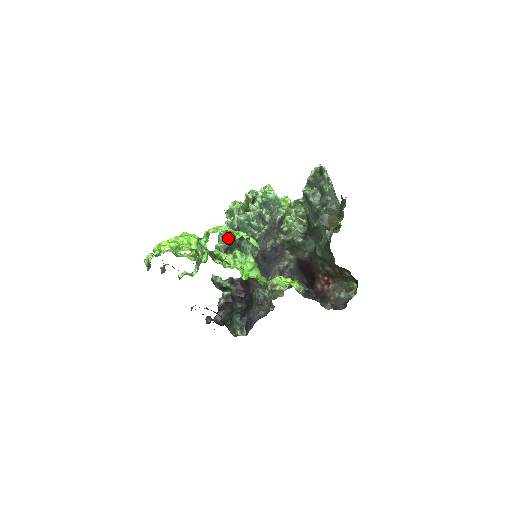
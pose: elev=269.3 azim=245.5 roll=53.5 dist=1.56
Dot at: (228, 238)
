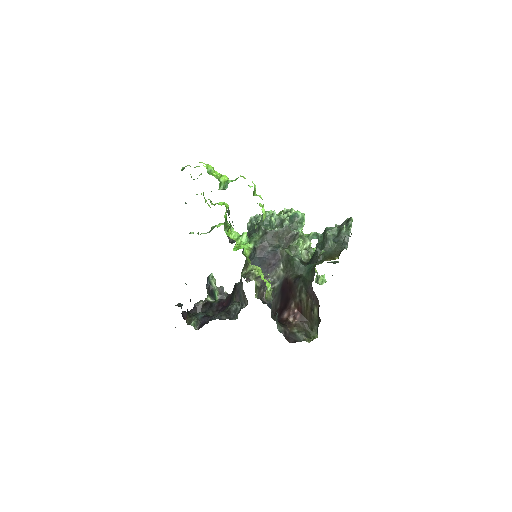
Dot at: occluded
